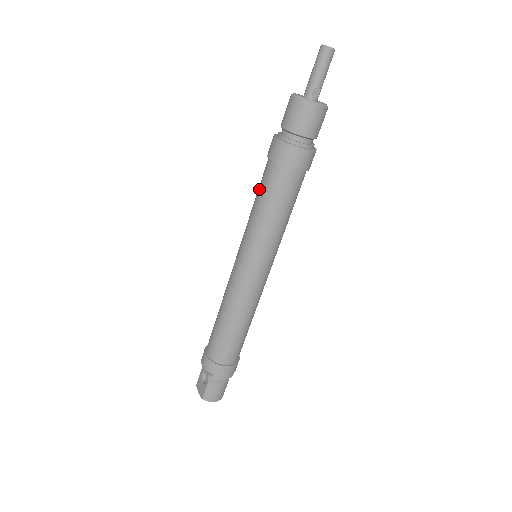
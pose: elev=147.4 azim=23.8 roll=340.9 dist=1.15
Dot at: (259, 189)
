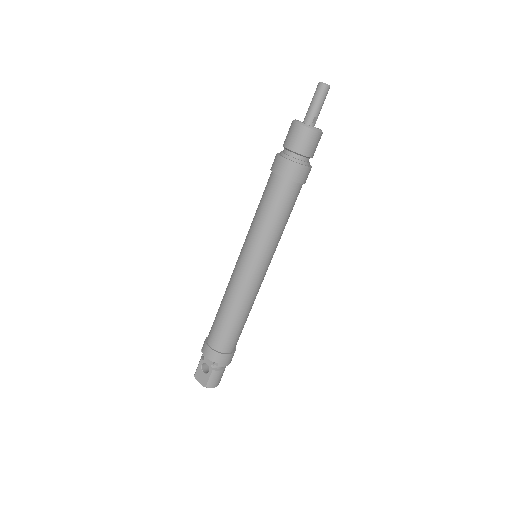
Dot at: (265, 200)
